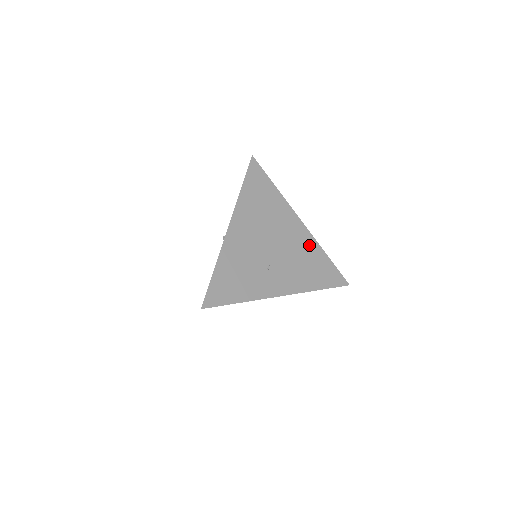
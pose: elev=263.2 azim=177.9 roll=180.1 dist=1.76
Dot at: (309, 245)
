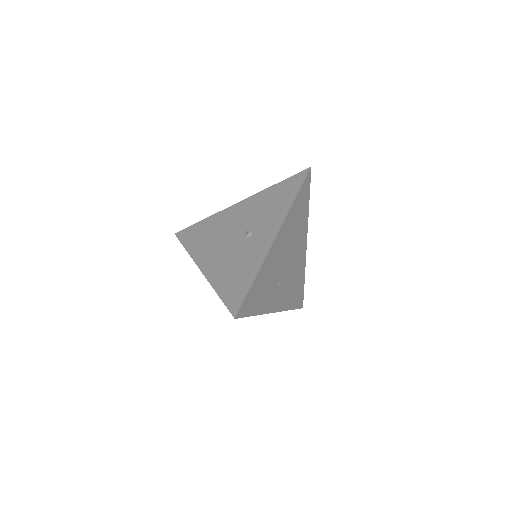
Dot at: (301, 267)
